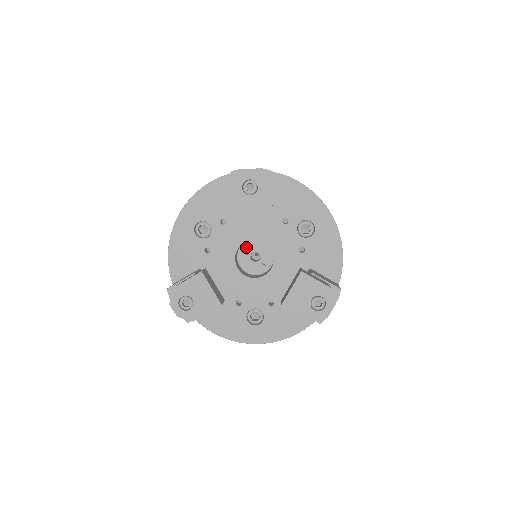
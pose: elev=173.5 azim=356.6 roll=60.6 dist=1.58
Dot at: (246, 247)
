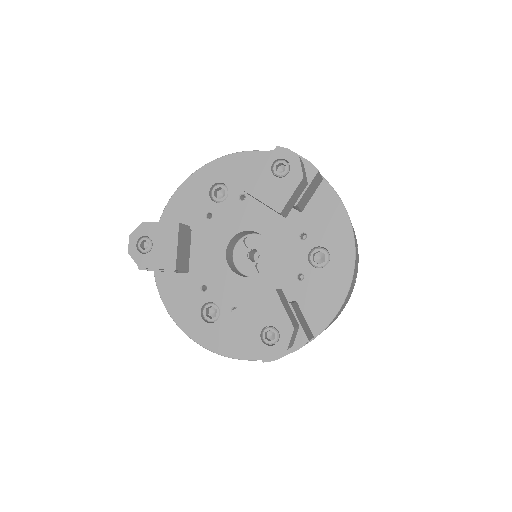
Dot at: (251, 239)
